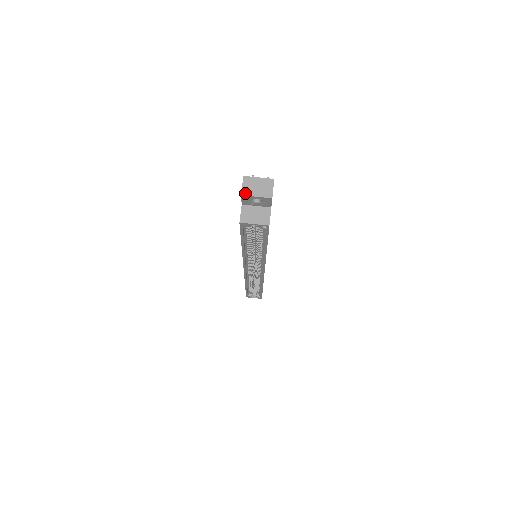
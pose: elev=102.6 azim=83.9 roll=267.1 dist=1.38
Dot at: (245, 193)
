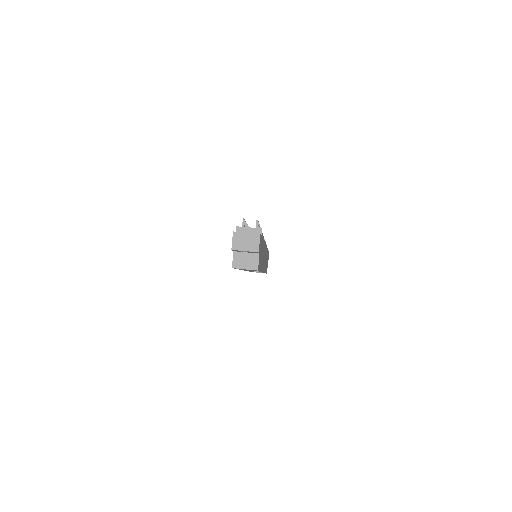
Dot at: (235, 248)
